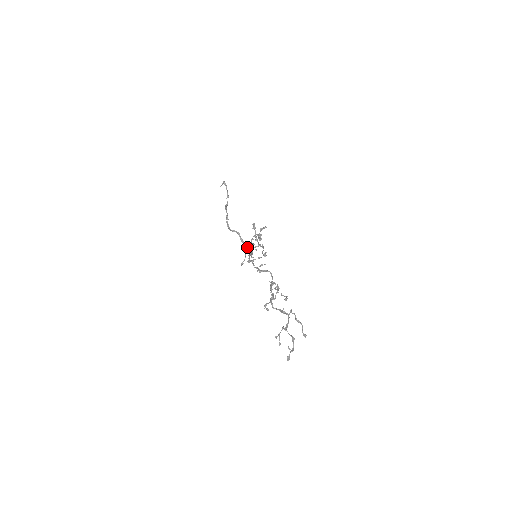
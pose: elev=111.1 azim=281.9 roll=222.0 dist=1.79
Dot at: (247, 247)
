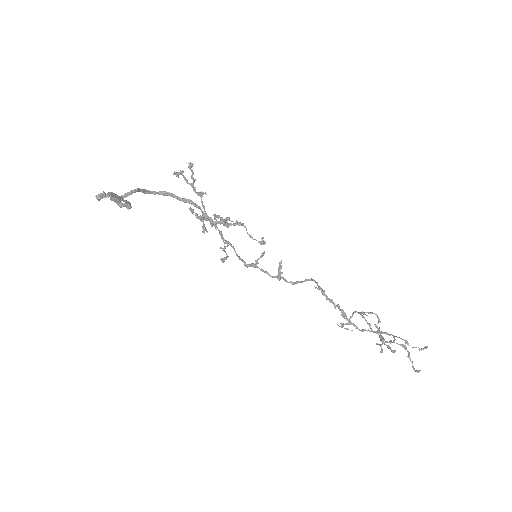
Dot at: (225, 247)
